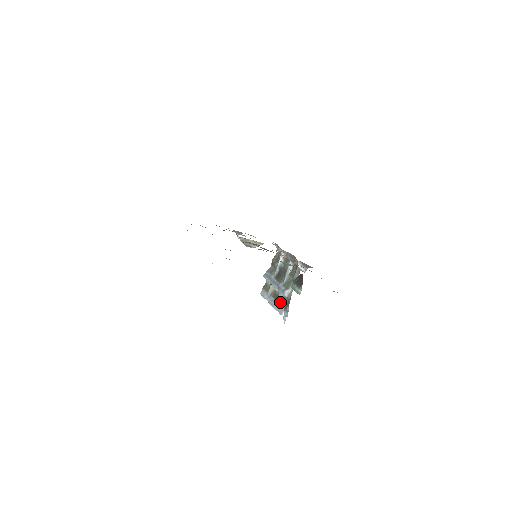
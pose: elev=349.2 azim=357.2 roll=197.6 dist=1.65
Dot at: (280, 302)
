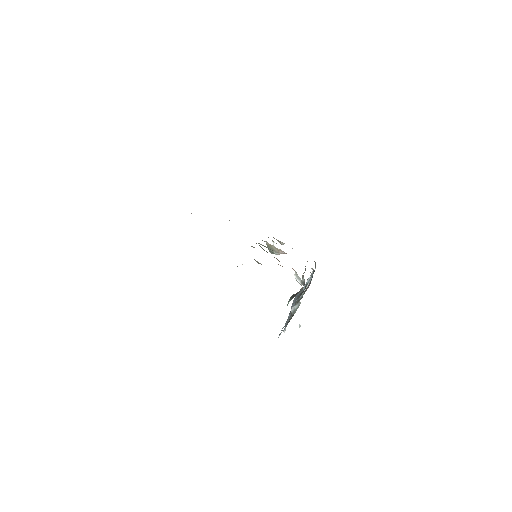
Dot at: occluded
